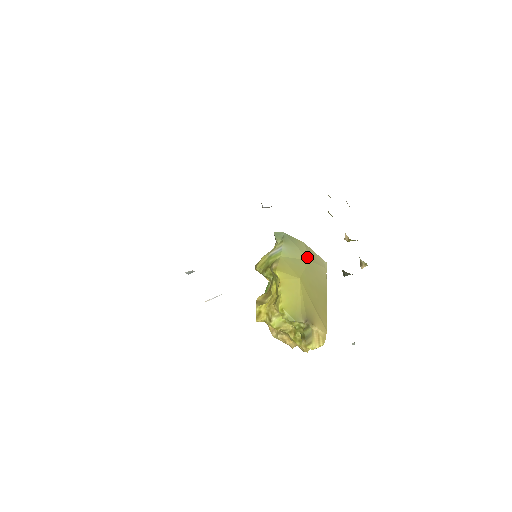
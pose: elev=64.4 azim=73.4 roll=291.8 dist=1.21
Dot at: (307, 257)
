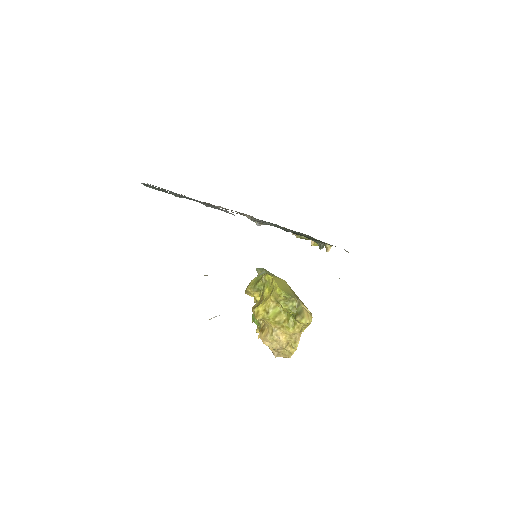
Dot at: occluded
